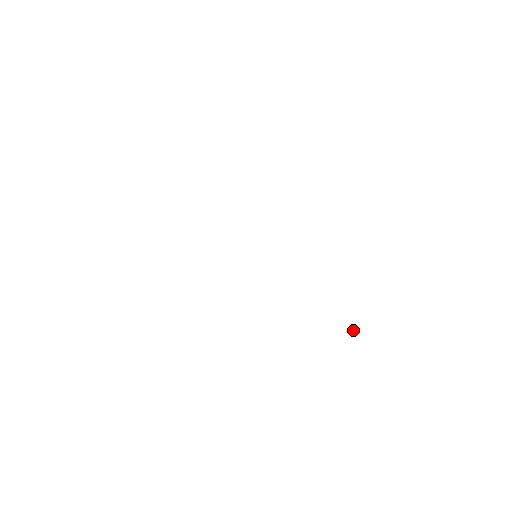
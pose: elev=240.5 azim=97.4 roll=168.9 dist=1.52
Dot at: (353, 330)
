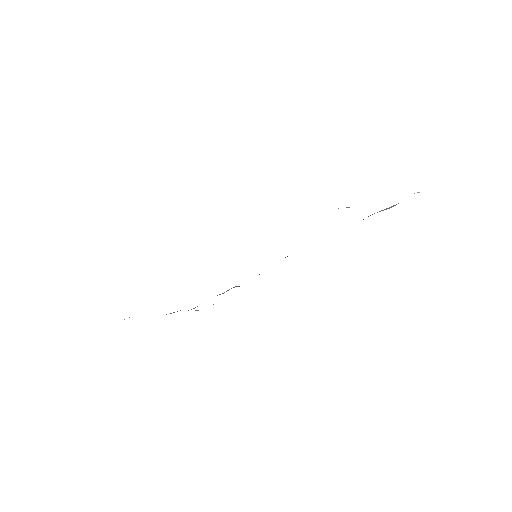
Dot at: occluded
